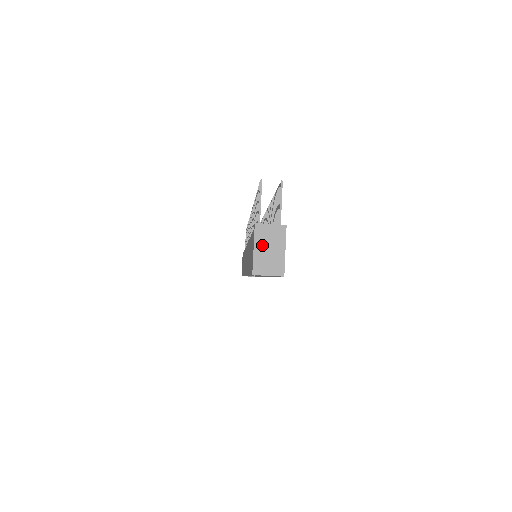
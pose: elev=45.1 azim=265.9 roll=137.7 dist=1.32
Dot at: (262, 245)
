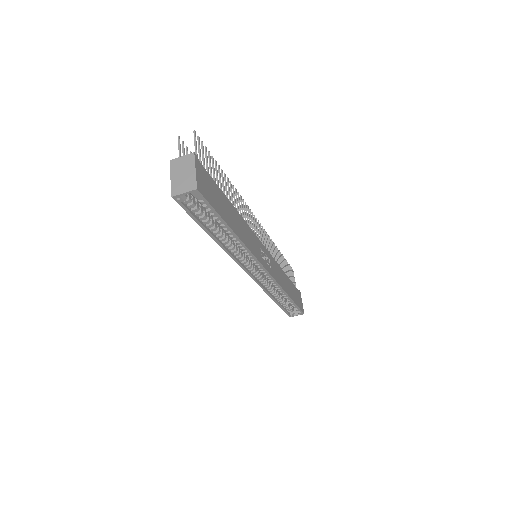
Dot at: (177, 173)
